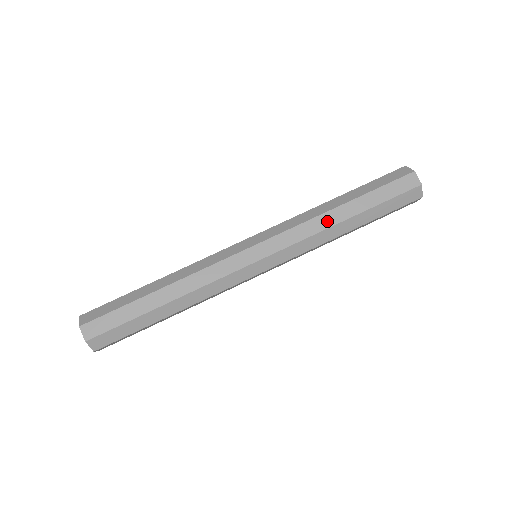
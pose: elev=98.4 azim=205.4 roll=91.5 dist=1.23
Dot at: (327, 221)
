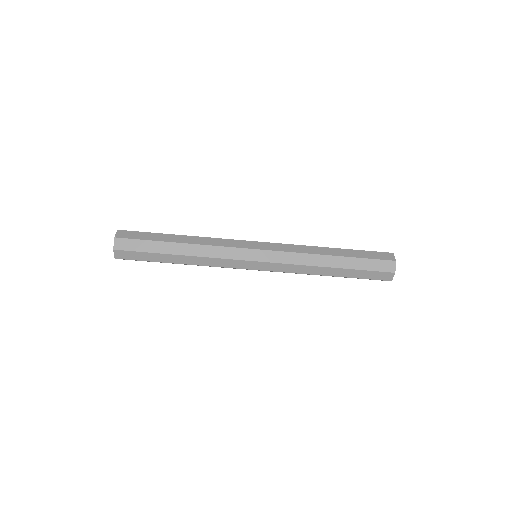
Dot at: (316, 261)
